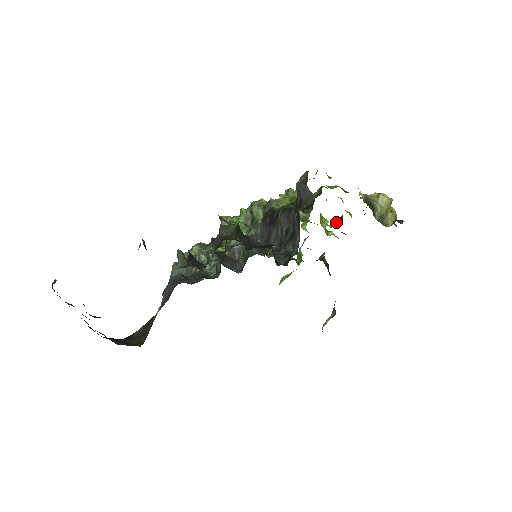
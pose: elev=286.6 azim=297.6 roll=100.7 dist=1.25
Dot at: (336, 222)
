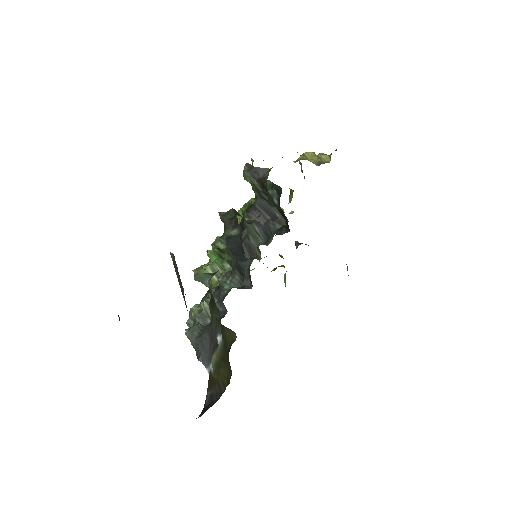
Dot at: (290, 197)
